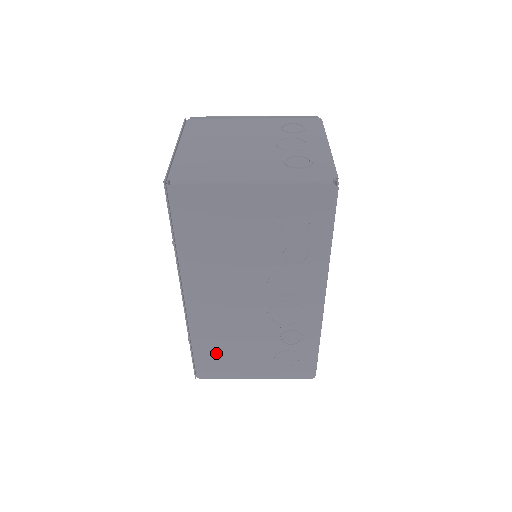
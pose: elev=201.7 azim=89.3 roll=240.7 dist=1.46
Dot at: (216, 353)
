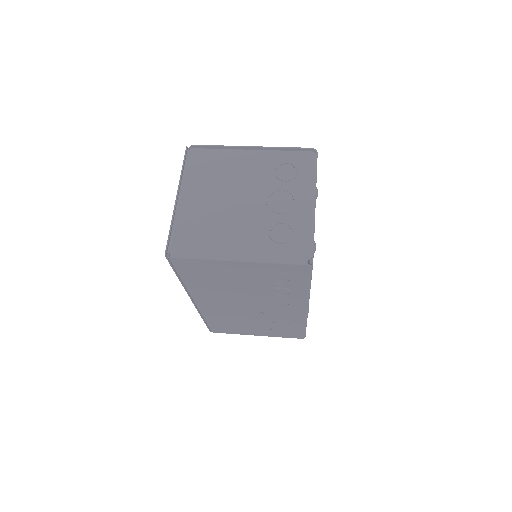
Dot at: (224, 324)
